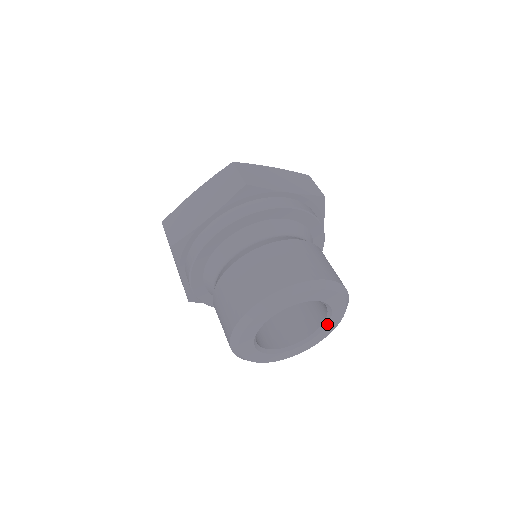
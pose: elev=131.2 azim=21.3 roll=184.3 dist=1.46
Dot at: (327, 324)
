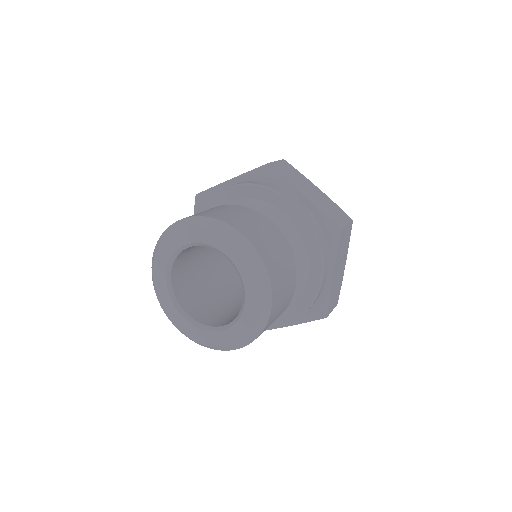
Dot at: (239, 318)
